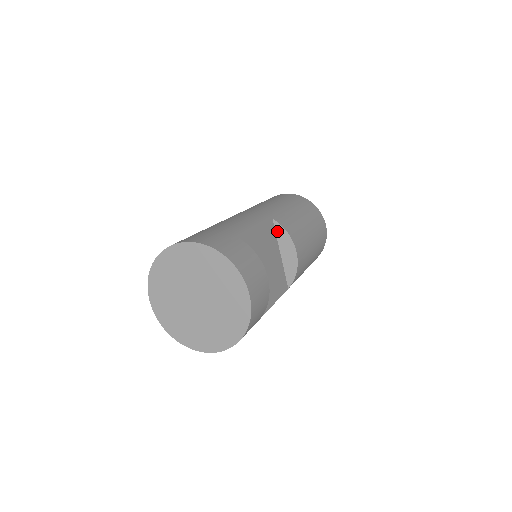
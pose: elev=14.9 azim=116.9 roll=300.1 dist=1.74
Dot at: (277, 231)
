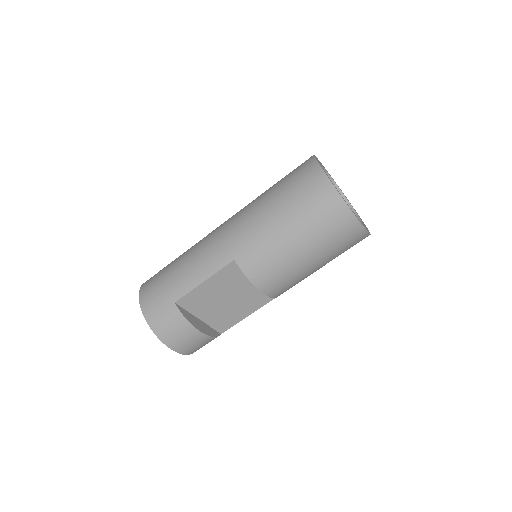
Dot at: occluded
